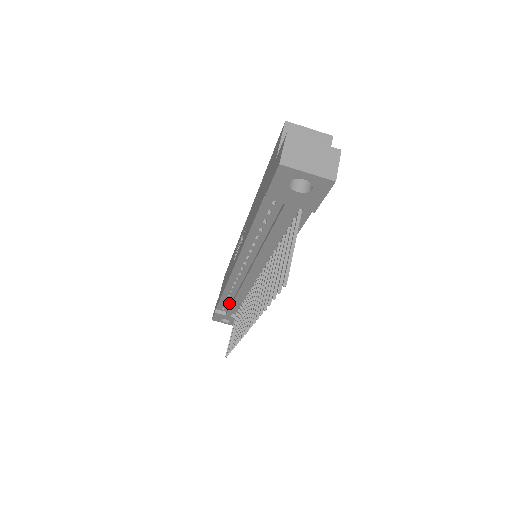
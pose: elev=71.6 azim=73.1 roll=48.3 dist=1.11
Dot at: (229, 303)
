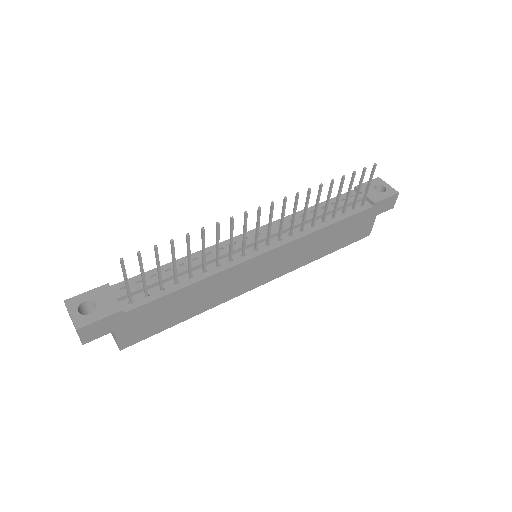
Dot at: (154, 279)
